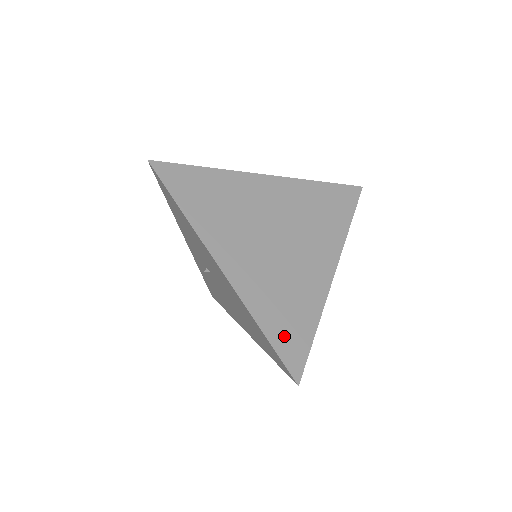
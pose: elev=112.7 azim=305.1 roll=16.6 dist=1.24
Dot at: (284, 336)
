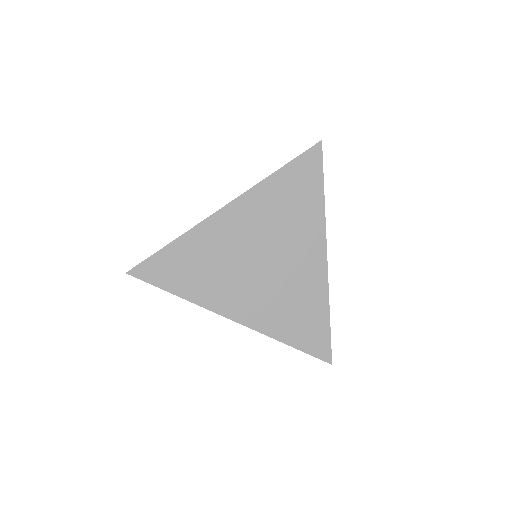
Dot at: (306, 337)
